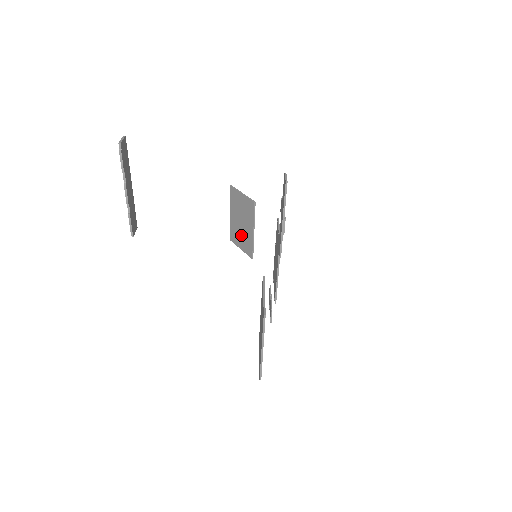
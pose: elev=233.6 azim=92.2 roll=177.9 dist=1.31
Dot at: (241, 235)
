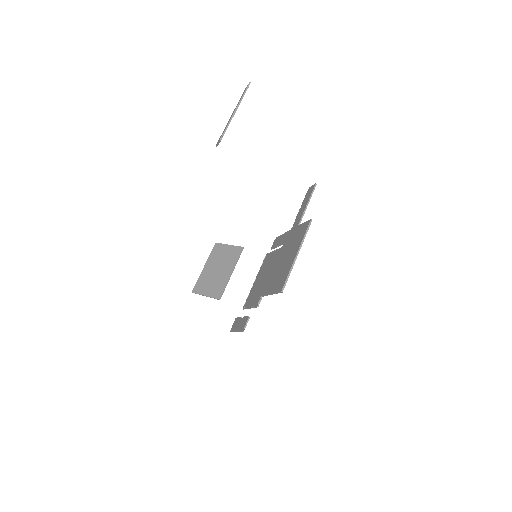
Dot at: (212, 281)
